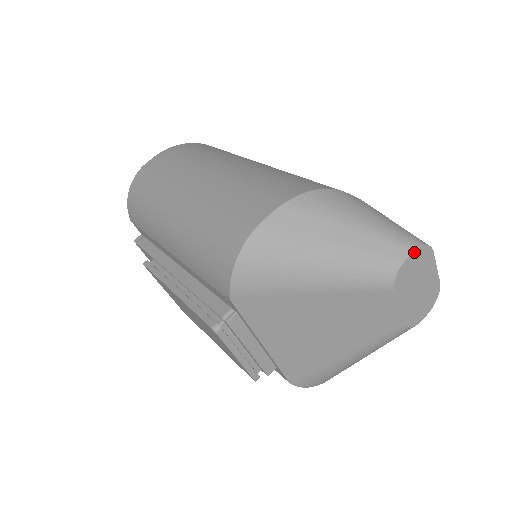
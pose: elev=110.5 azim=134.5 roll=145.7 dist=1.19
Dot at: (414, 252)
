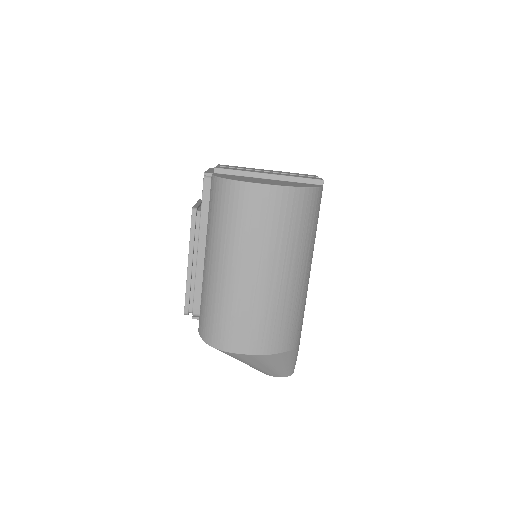
Dot at: occluded
